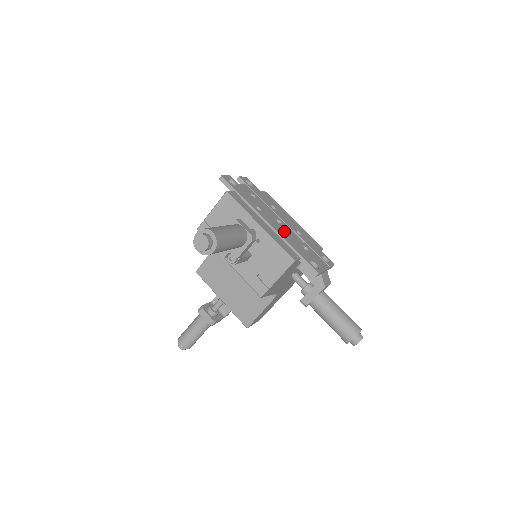
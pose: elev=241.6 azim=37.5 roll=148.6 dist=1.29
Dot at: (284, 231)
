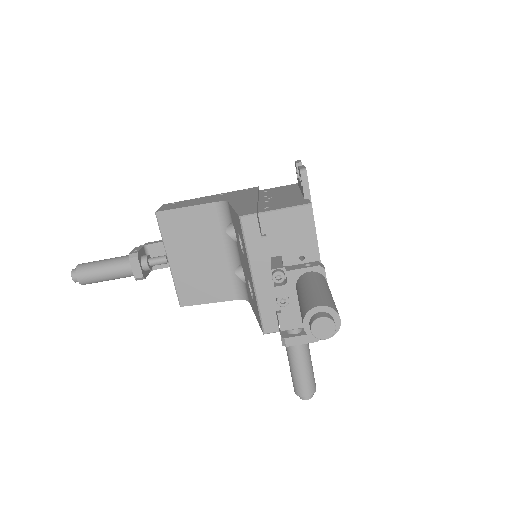
Dot at: occluded
